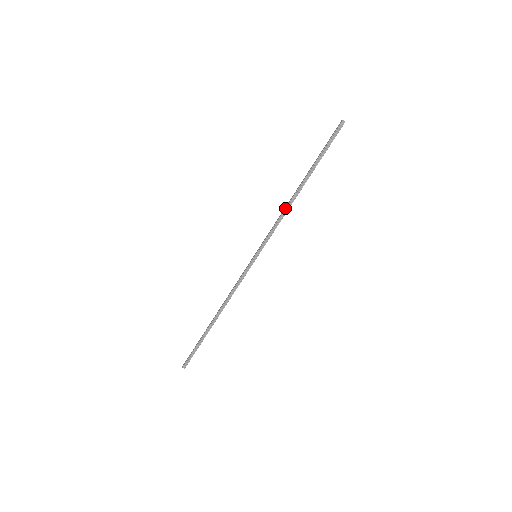
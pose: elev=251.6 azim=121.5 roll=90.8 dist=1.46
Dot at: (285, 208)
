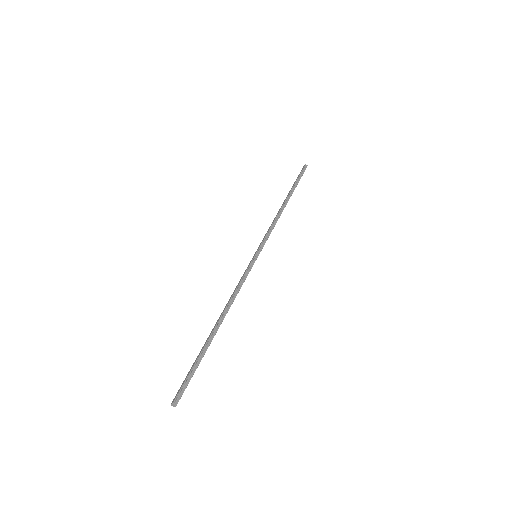
Dot at: (277, 215)
